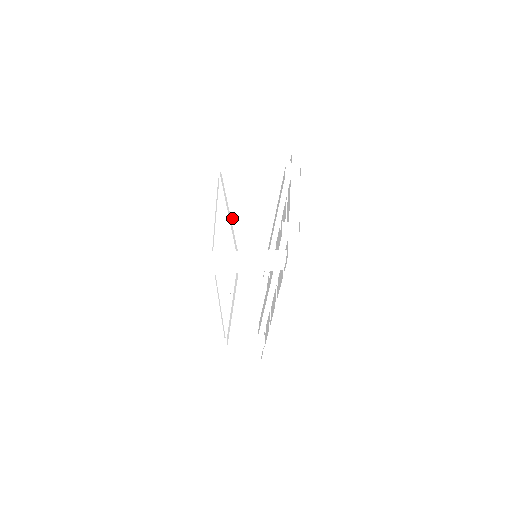
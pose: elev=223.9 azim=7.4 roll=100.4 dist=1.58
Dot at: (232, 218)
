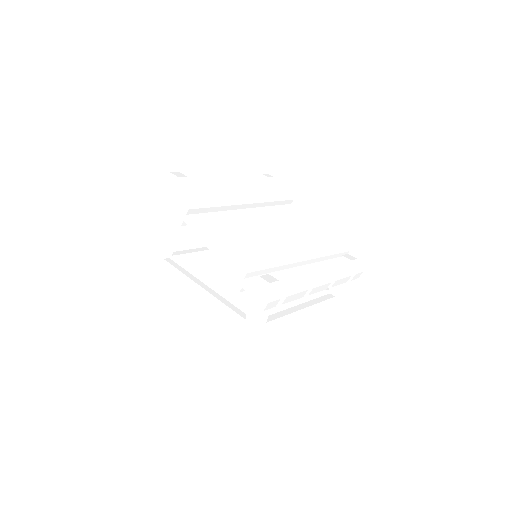
Dot at: (209, 307)
